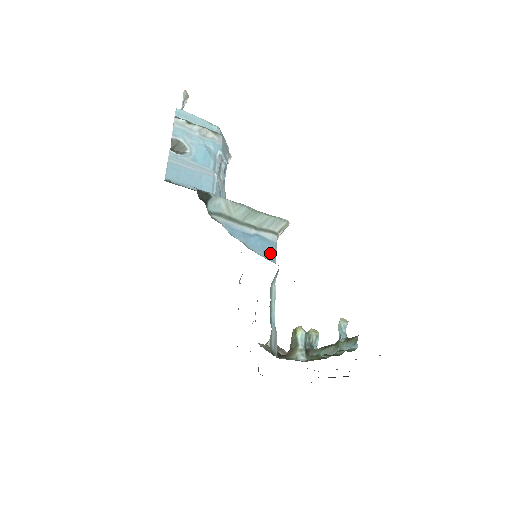
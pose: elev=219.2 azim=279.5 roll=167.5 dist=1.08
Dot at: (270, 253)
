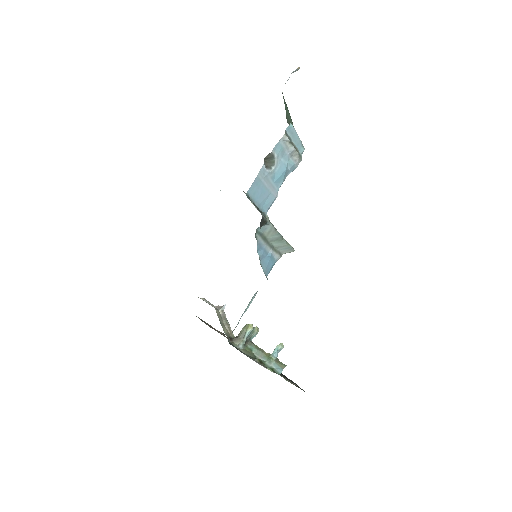
Dot at: (269, 270)
